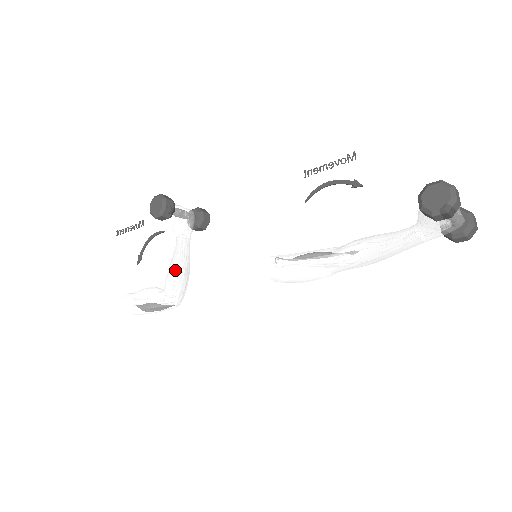
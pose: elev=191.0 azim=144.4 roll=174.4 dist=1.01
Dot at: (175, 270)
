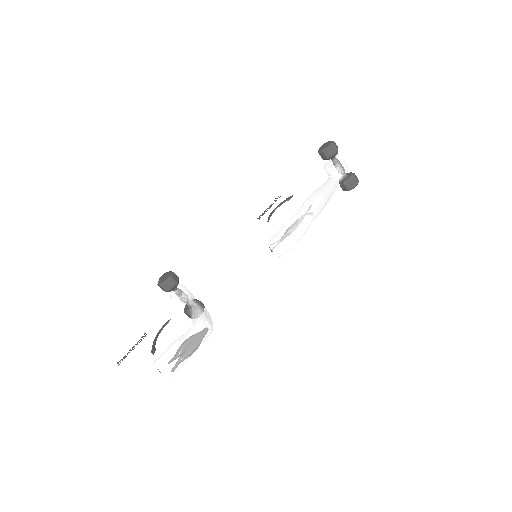
Dot at: (197, 306)
